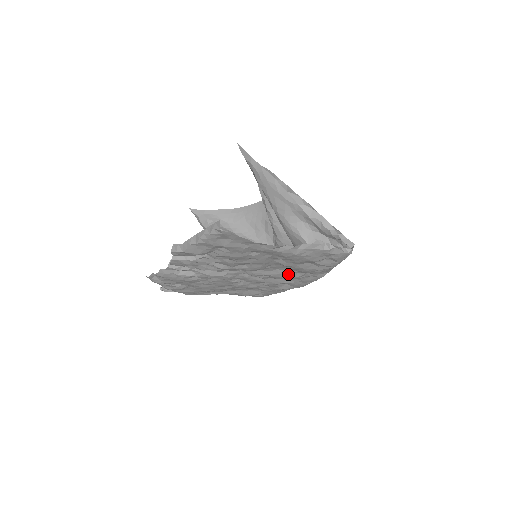
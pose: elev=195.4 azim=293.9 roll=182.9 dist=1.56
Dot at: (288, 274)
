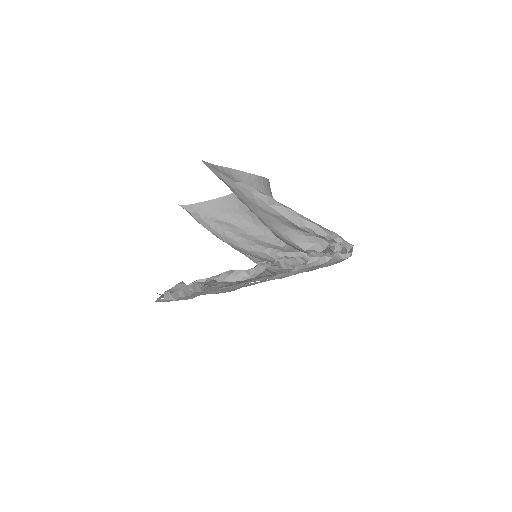
Dot at: occluded
